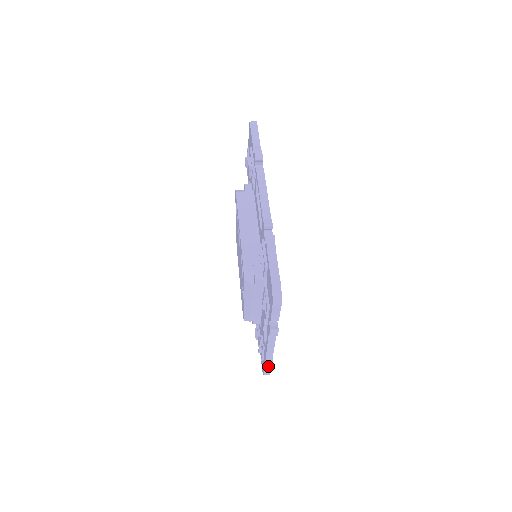
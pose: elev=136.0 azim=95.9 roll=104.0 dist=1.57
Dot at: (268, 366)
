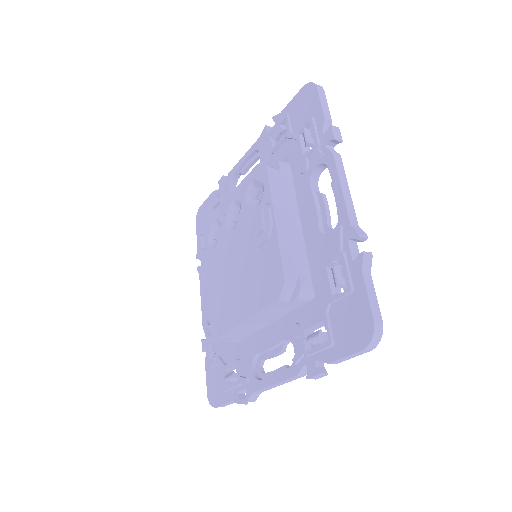
Dot at: (365, 252)
